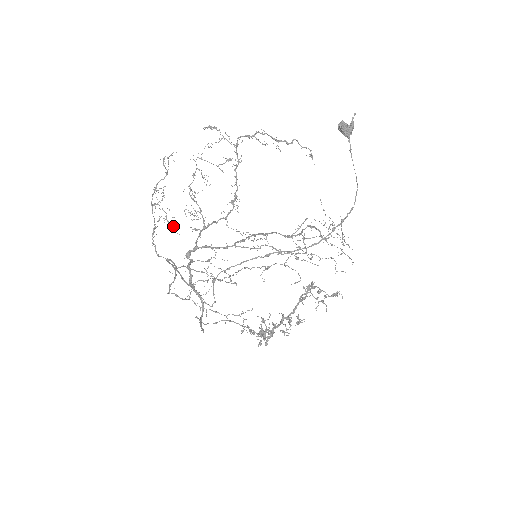
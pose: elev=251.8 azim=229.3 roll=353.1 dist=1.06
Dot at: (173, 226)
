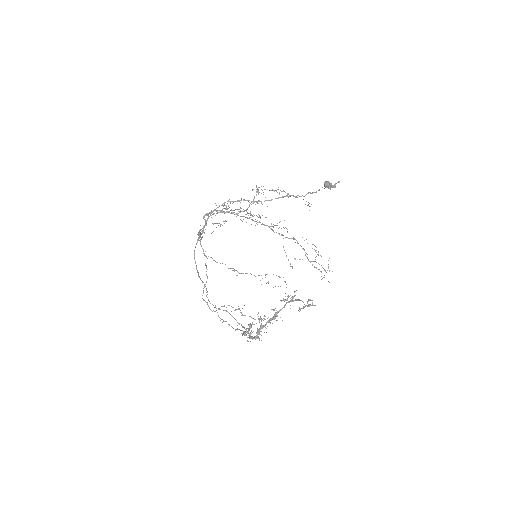
Dot at: (208, 215)
